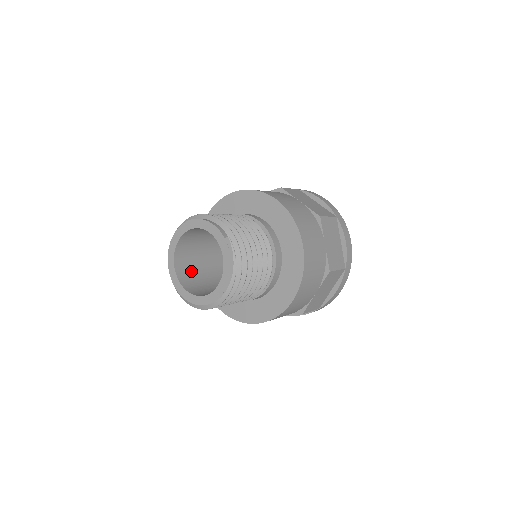
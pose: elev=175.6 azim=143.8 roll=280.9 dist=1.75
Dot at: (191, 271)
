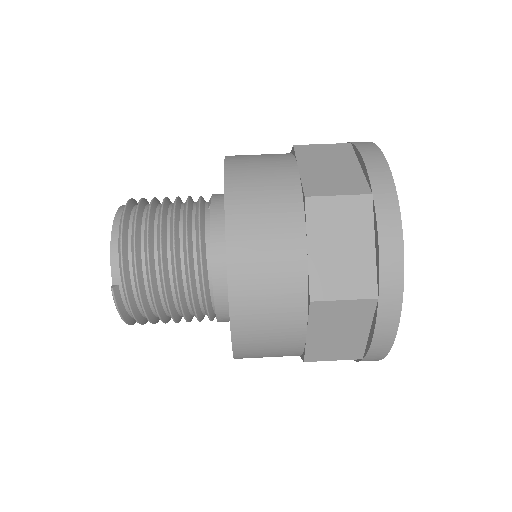
Dot at: occluded
